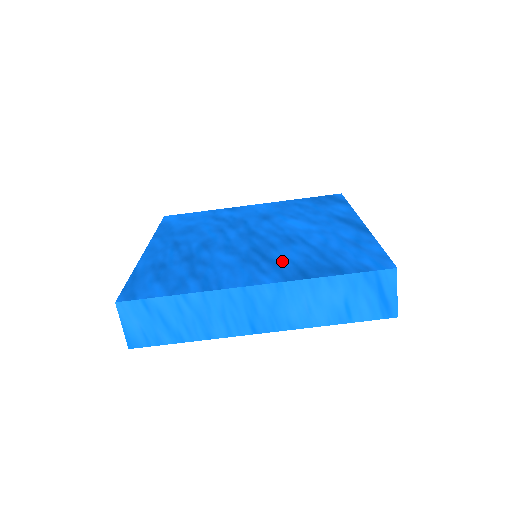
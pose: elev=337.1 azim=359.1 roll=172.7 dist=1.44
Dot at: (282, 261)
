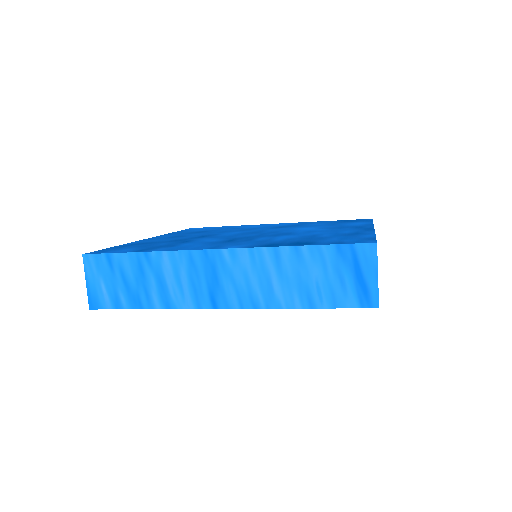
Dot at: (262, 240)
